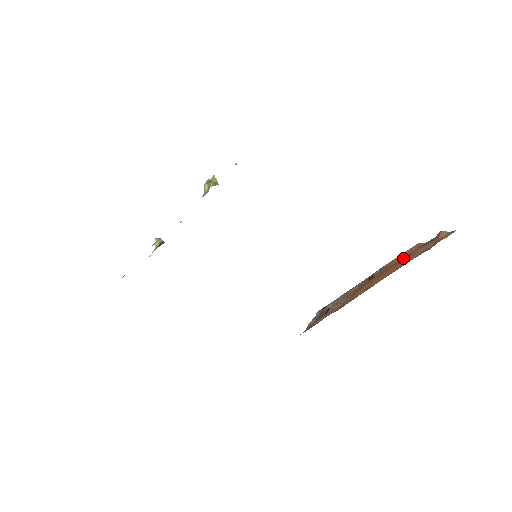
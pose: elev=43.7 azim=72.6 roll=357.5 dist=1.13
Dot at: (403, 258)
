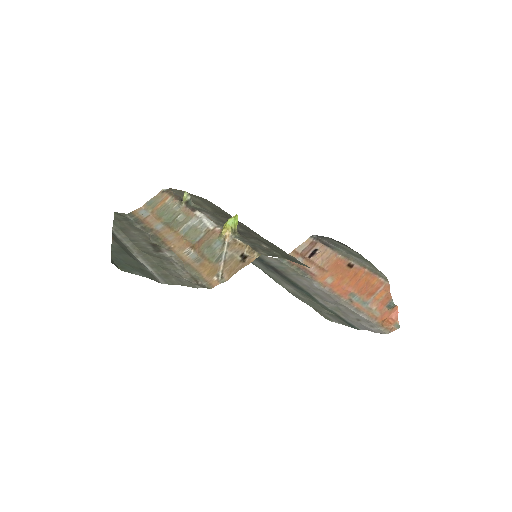
Dot at: (371, 286)
